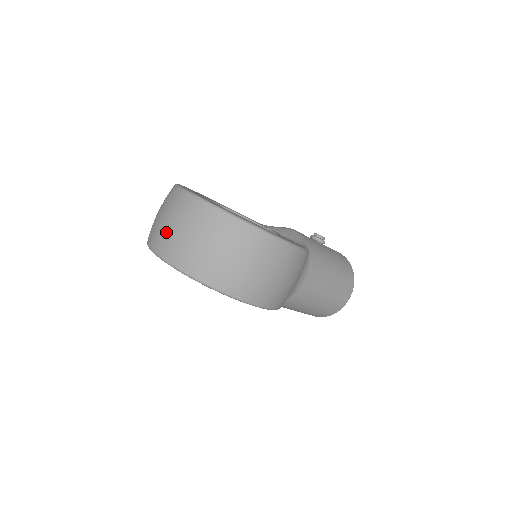
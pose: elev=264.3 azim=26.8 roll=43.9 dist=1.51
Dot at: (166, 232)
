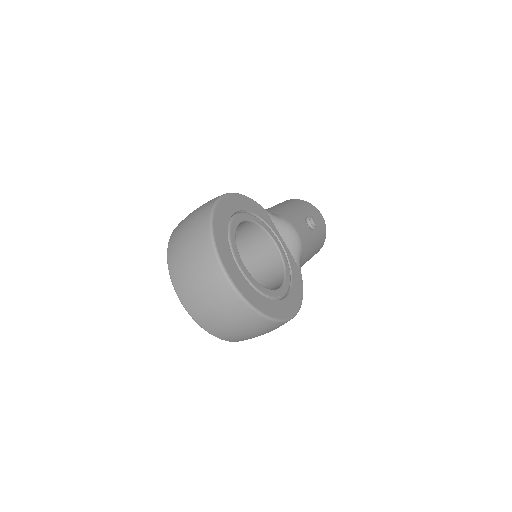
Dot at: (196, 297)
